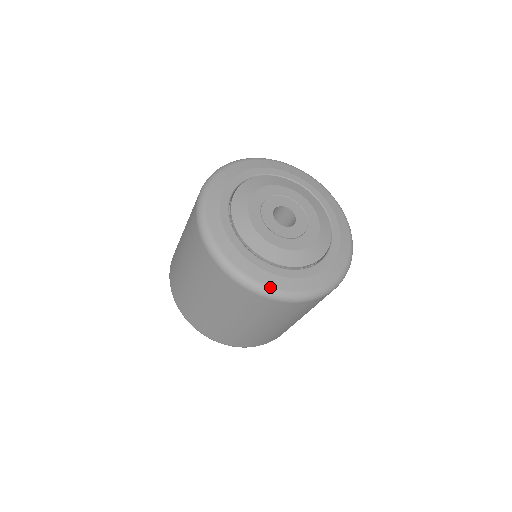
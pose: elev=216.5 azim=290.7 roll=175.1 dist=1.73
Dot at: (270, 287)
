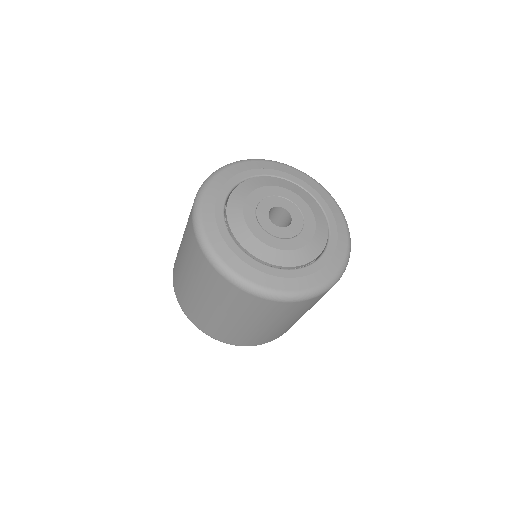
Dot at: (293, 292)
